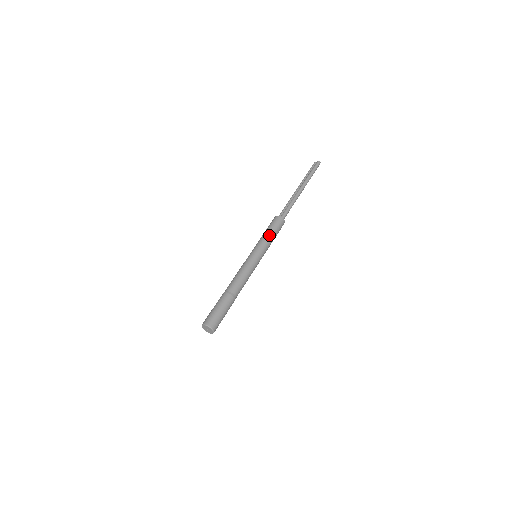
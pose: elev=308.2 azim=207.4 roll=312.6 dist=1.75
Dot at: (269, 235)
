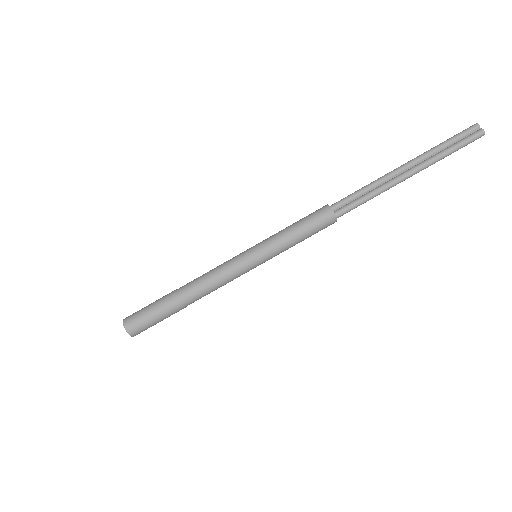
Dot at: (295, 240)
